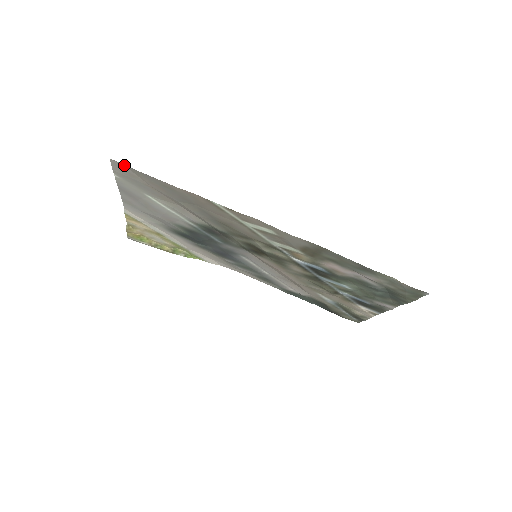
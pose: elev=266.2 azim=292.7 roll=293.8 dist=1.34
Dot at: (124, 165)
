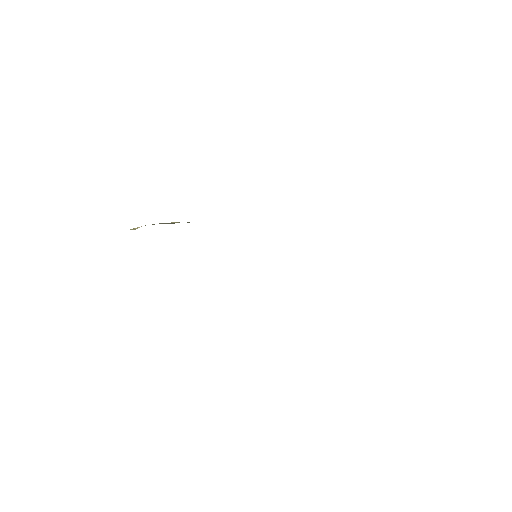
Dot at: occluded
